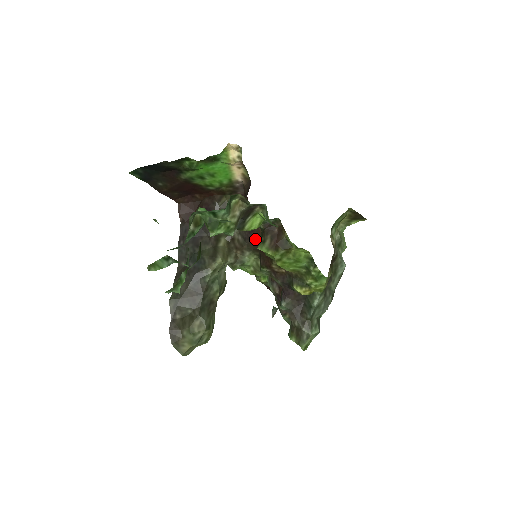
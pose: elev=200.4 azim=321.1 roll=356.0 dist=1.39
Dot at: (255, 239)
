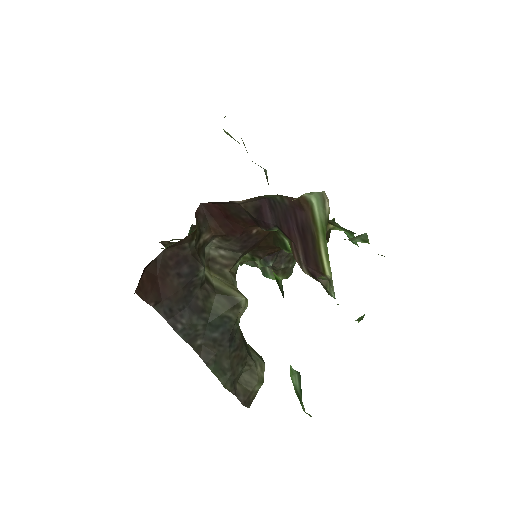
Dot at: (254, 243)
